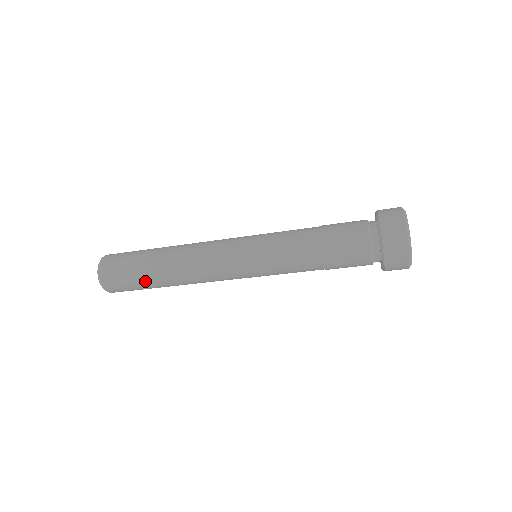
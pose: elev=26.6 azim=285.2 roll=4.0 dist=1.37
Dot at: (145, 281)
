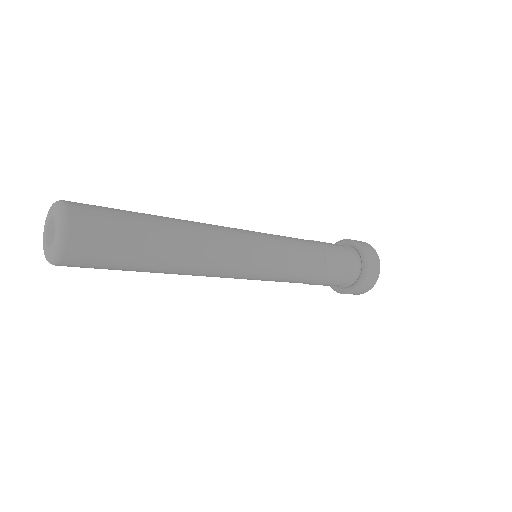
Dot at: occluded
